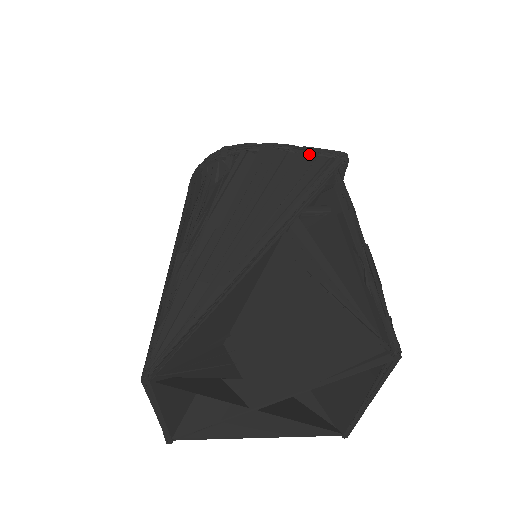
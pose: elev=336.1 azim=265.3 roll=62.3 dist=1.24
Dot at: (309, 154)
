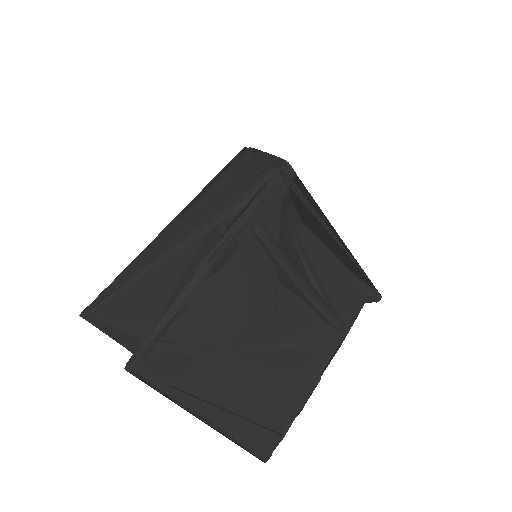
Dot at: (261, 161)
